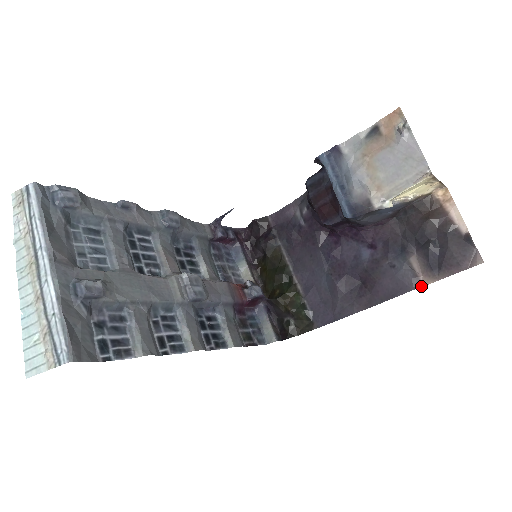
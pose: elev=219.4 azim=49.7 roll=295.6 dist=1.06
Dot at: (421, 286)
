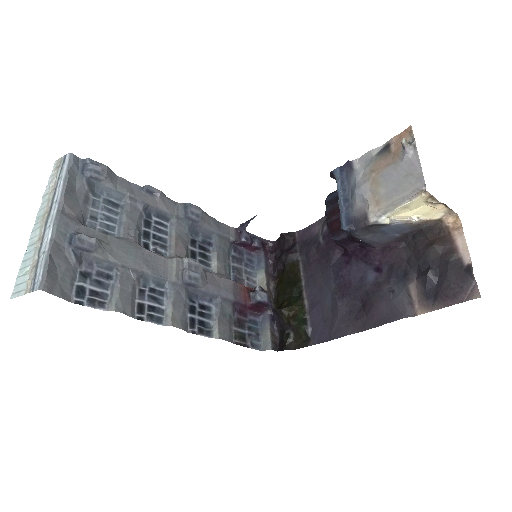
Dot at: (414, 315)
